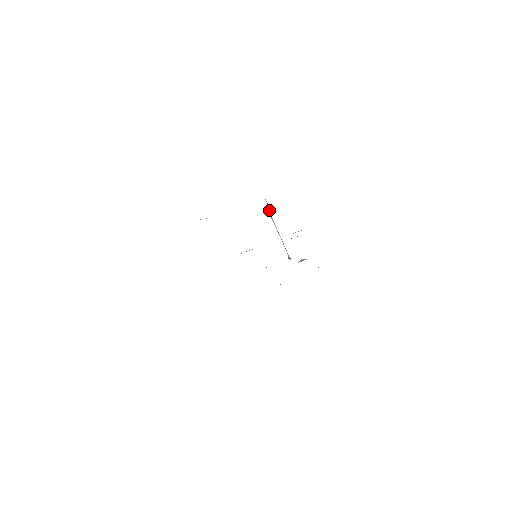
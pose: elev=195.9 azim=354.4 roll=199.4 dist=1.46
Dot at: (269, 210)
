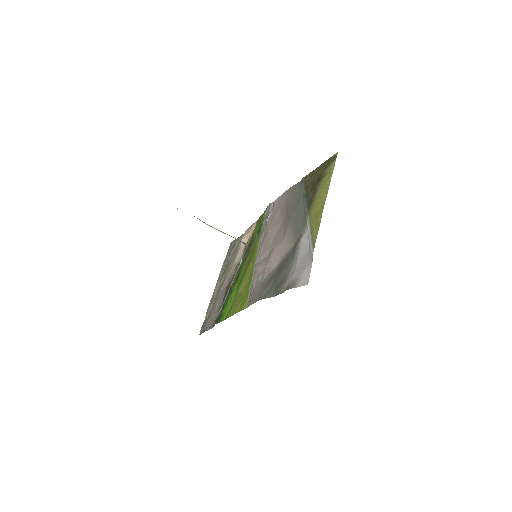
Dot at: (200, 220)
